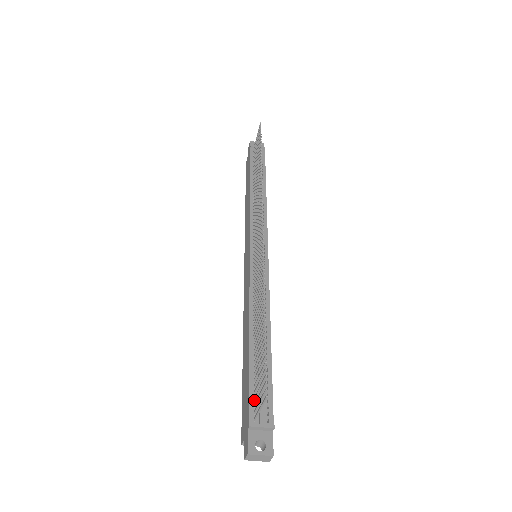
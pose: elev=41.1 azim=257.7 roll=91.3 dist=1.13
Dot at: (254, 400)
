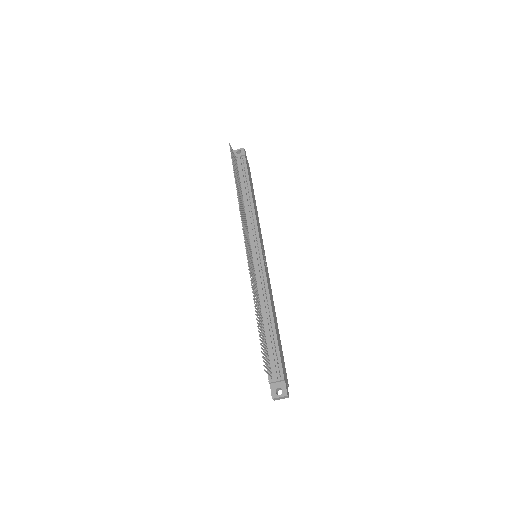
Dot at: (270, 365)
